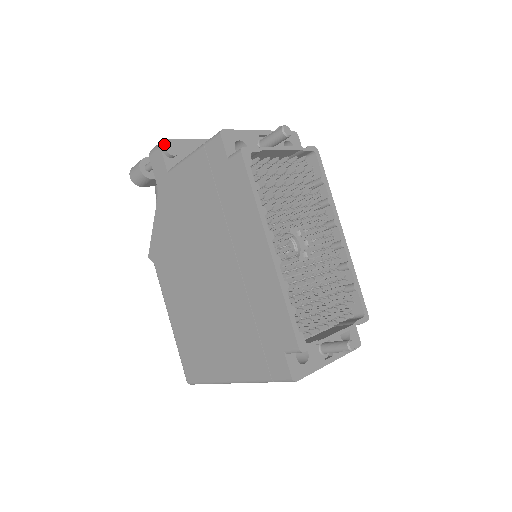
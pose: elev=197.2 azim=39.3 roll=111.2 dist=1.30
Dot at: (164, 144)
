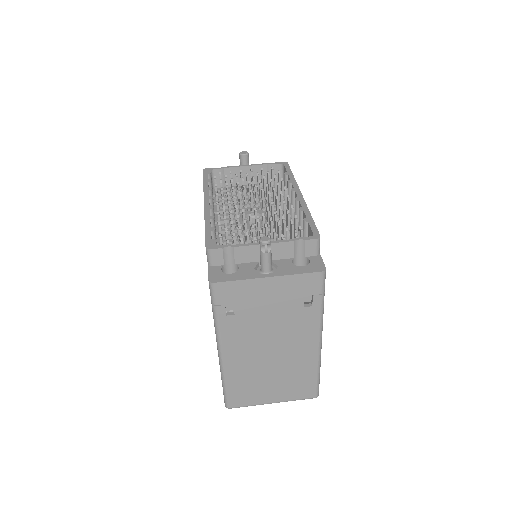
Dot at: occluded
